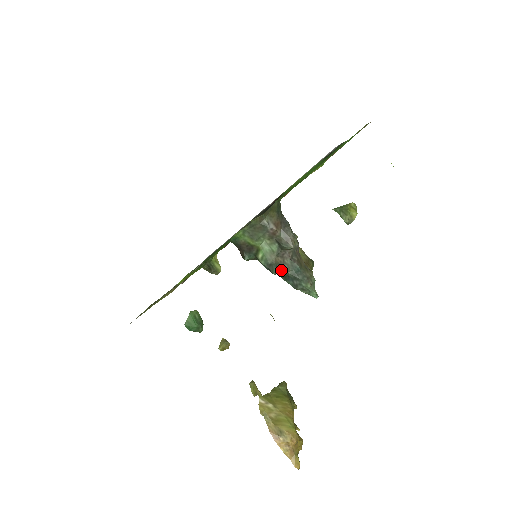
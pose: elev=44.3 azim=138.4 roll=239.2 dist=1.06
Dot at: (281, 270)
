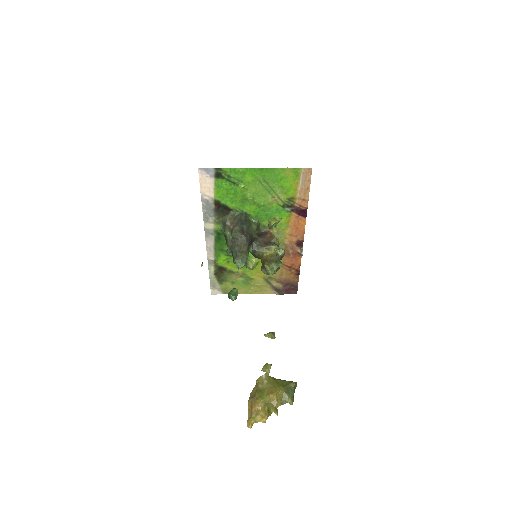
Dot at: (231, 250)
